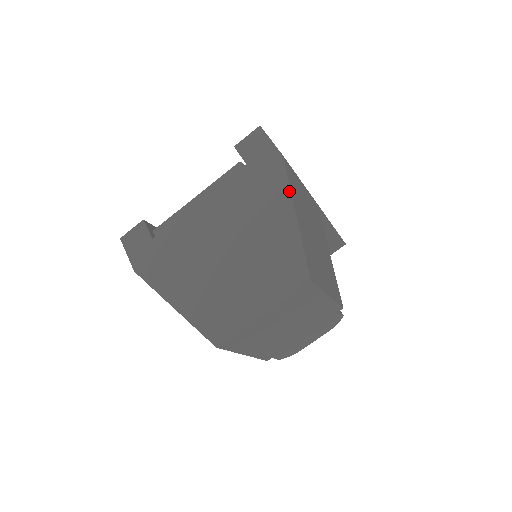
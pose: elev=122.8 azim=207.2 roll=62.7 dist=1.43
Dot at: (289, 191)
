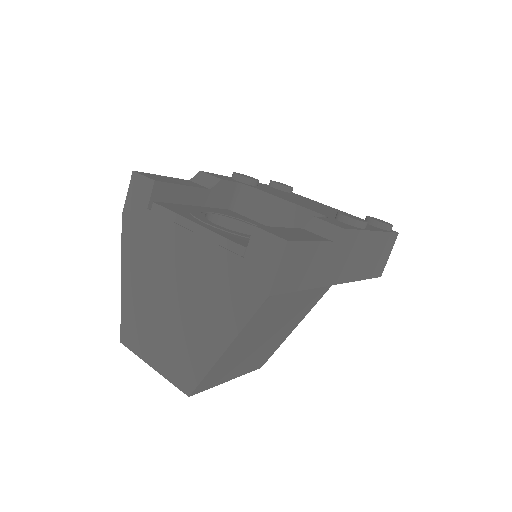
Dot at: (240, 329)
